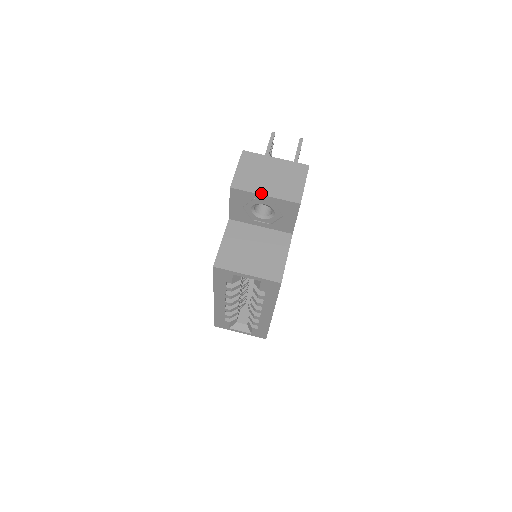
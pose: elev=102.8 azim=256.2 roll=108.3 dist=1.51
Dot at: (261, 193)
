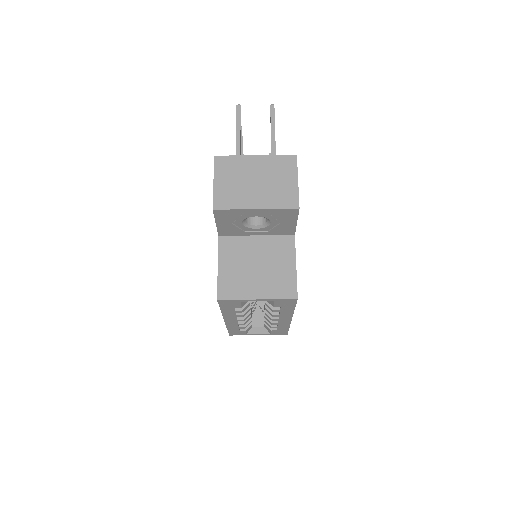
Dot at: (250, 207)
